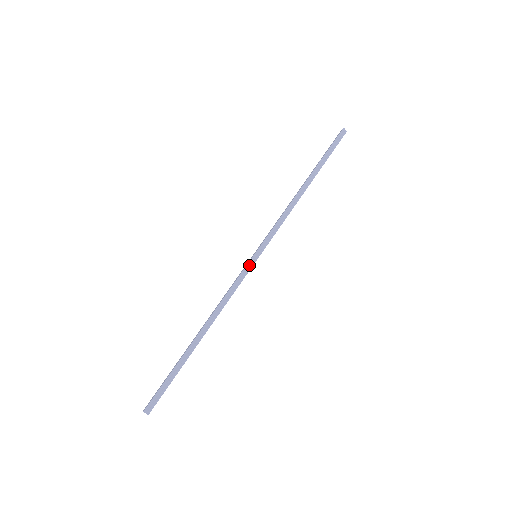
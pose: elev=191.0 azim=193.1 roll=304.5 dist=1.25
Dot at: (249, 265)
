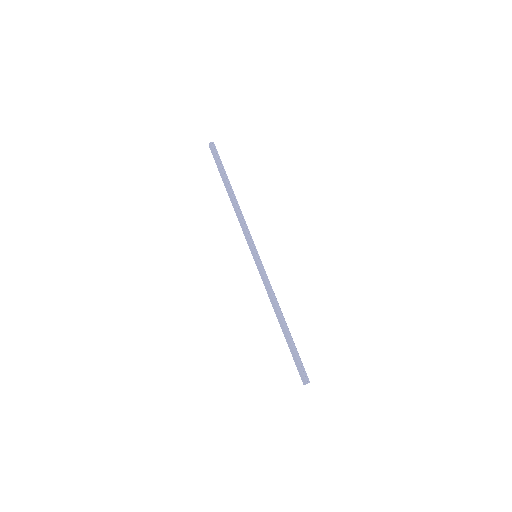
Dot at: (260, 264)
